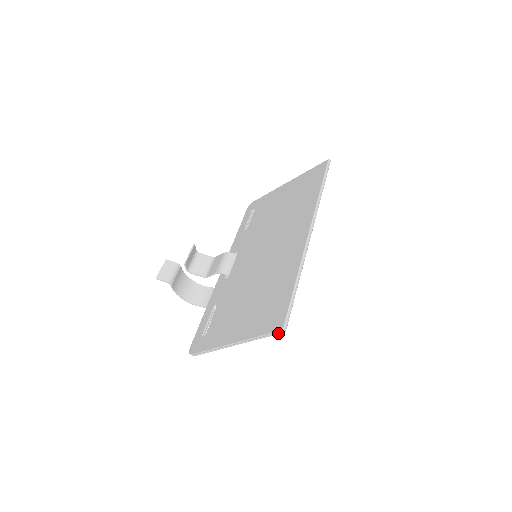
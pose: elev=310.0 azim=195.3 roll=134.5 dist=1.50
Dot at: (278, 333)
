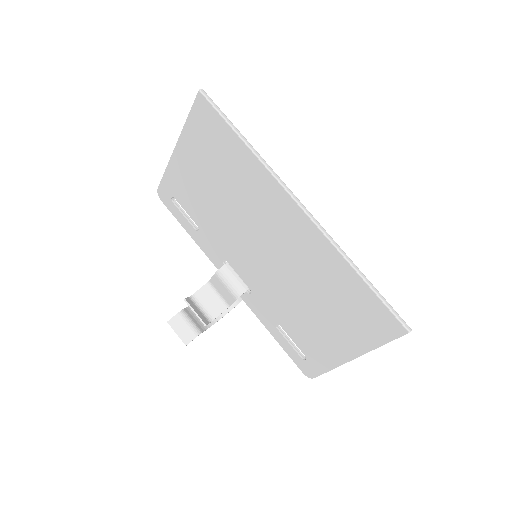
Dot at: (403, 334)
